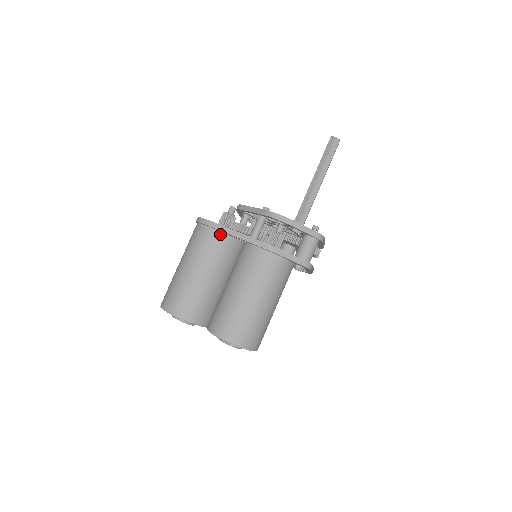
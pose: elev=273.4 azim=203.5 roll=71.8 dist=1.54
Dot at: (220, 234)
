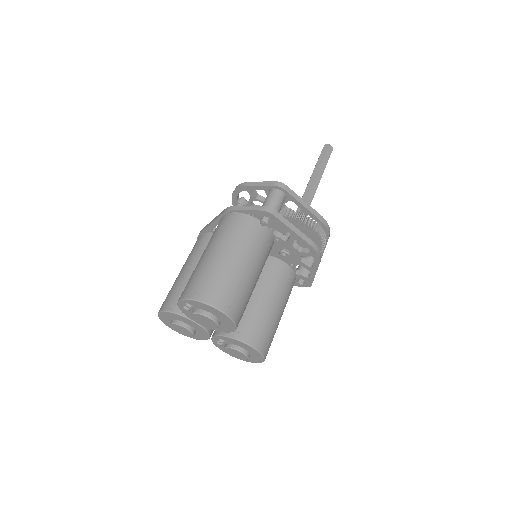
Dot at: (205, 234)
